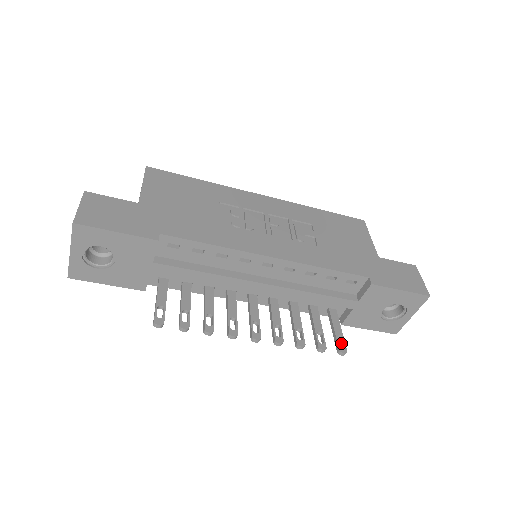
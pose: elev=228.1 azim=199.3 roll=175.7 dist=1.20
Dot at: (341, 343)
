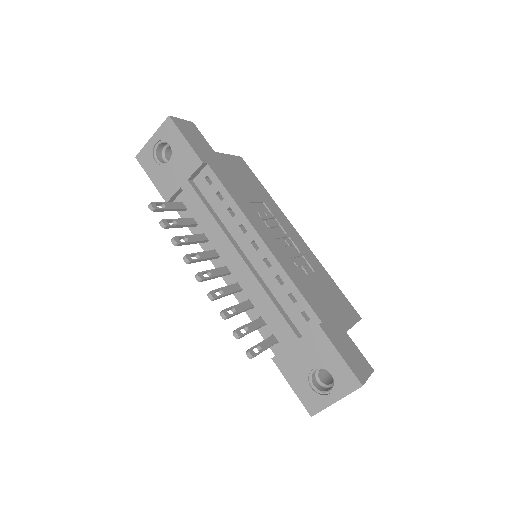
Dot at: (256, 353)
